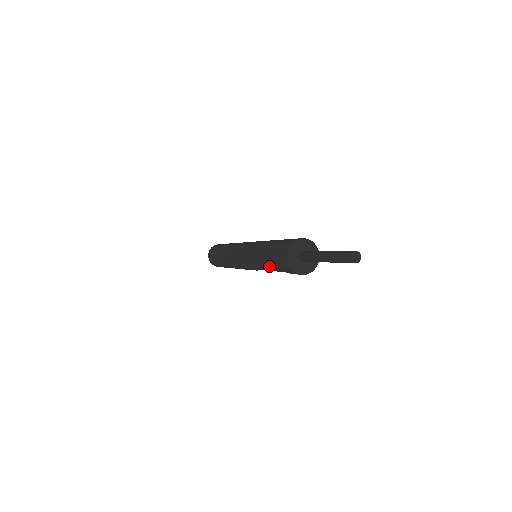
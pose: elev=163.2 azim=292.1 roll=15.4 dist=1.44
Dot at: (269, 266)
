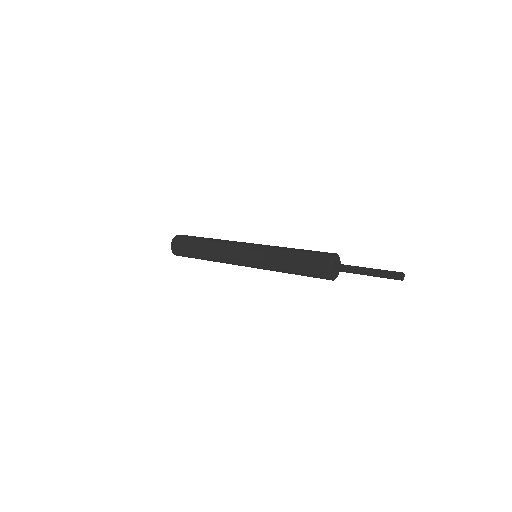
Dot at: occluded
